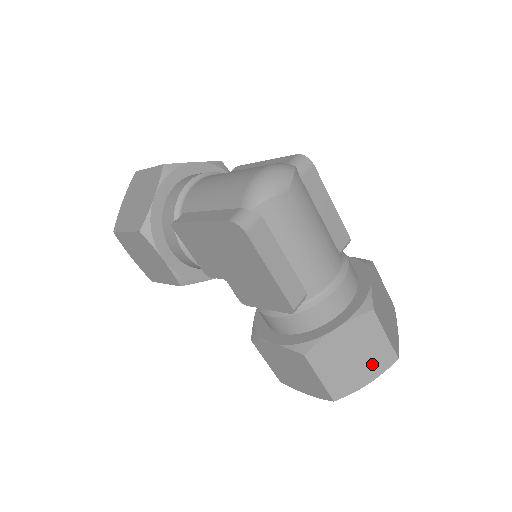
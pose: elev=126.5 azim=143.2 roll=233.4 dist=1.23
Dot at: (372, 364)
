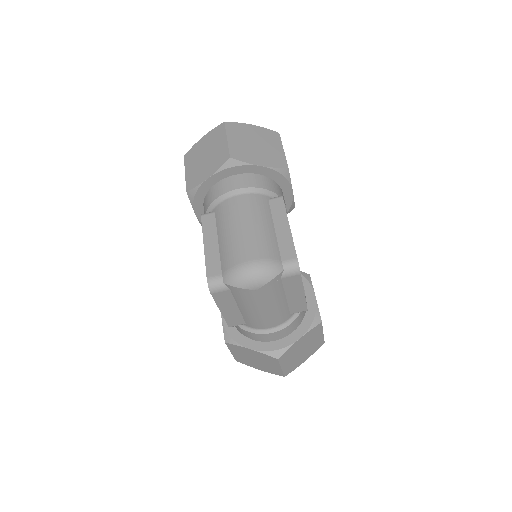
Dot at: (266, 368)
